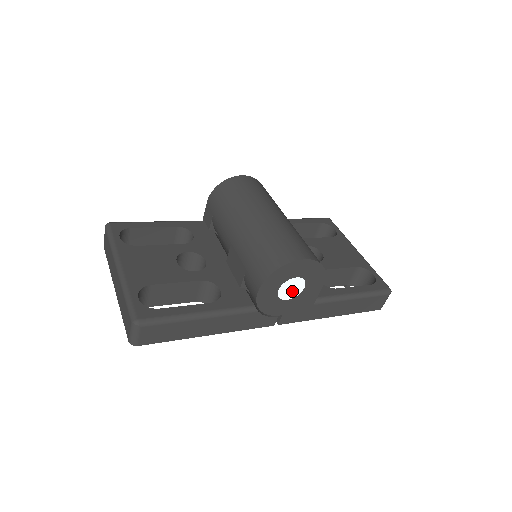
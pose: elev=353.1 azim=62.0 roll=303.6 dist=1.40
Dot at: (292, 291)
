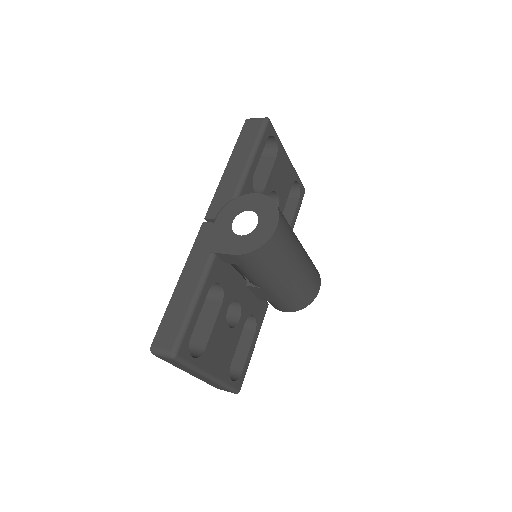
Dot at: occluded
